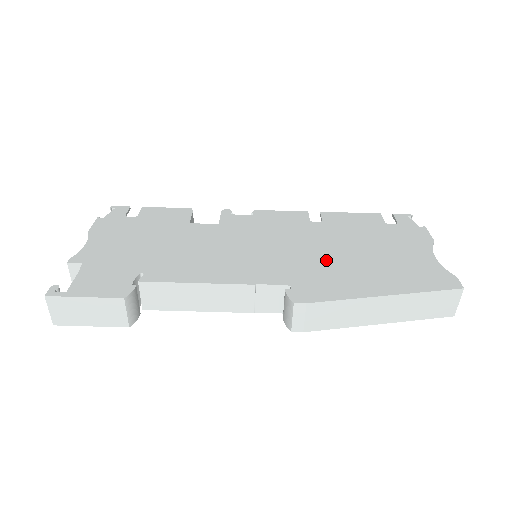
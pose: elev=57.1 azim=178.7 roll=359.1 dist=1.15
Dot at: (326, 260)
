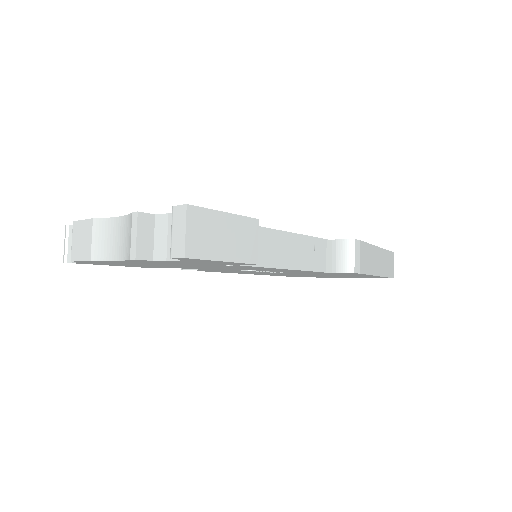
Dot at: occluded
